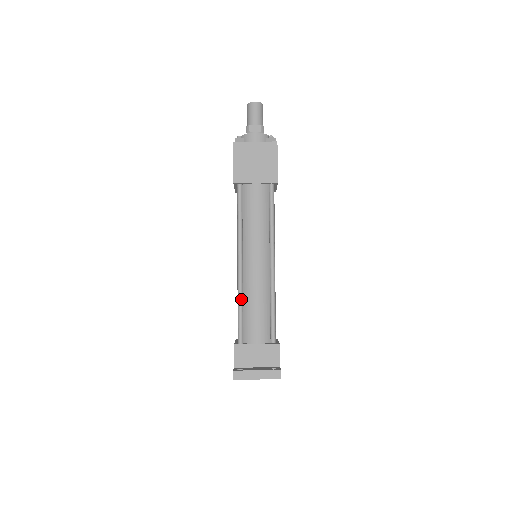
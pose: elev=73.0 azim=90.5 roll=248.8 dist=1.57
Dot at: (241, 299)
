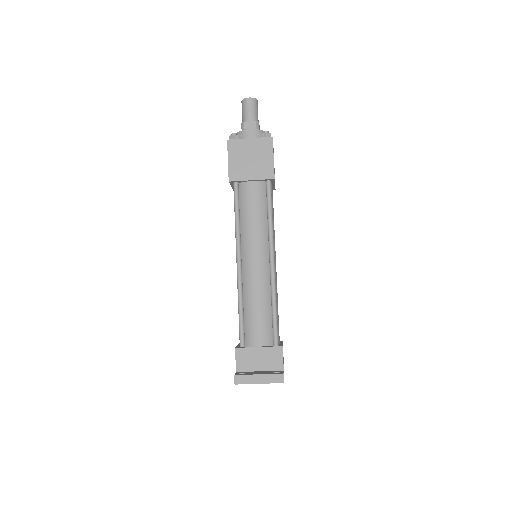
Dot at: (241, 301)
